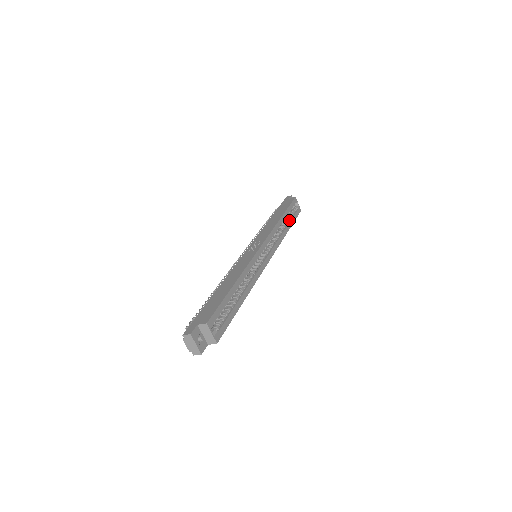
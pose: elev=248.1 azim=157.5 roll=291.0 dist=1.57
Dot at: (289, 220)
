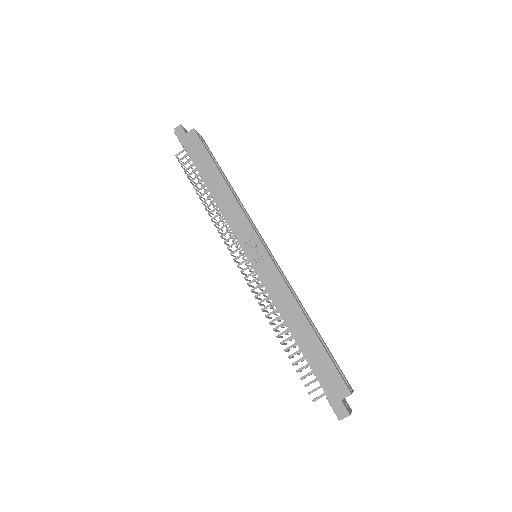
Dot at: occluded
